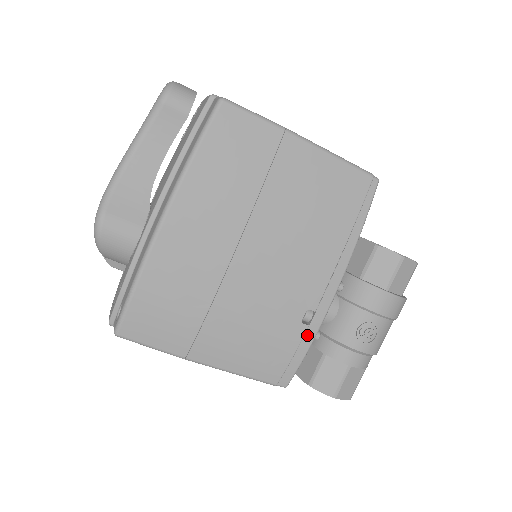
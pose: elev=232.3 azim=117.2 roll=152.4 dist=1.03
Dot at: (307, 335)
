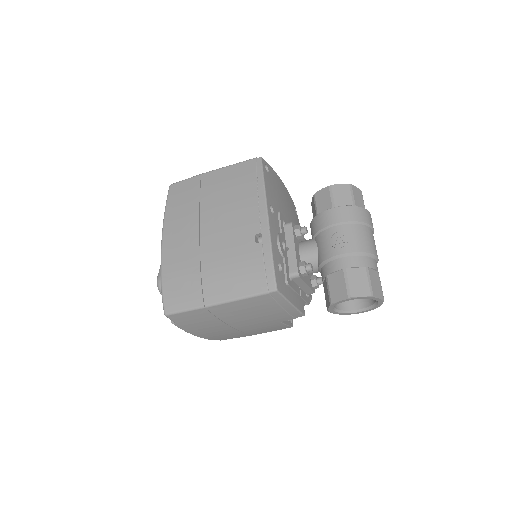
Dot at: (265, 248)
